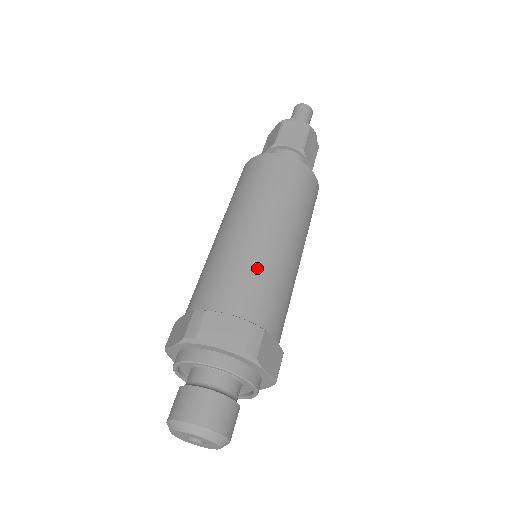
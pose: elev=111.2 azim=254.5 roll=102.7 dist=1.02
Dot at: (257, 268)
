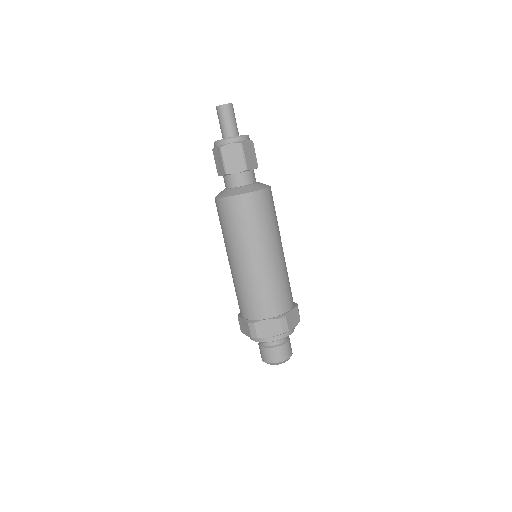
Dot at: (266, 287)
